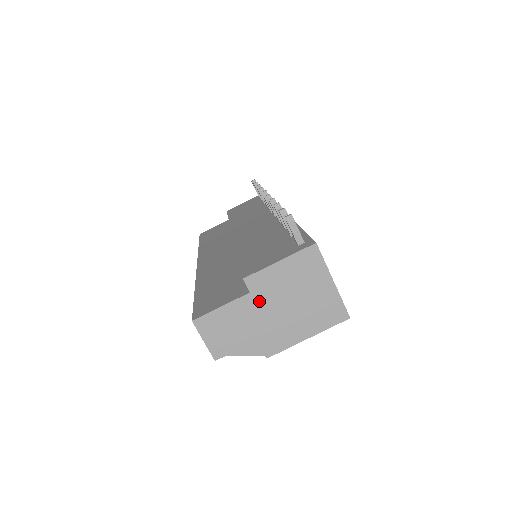
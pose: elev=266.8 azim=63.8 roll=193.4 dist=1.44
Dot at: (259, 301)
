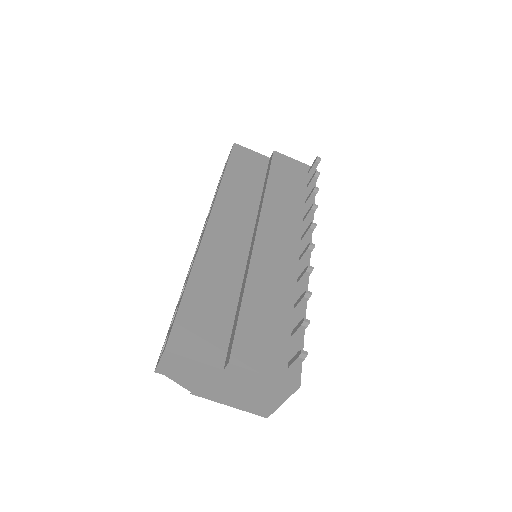
Dot at: (224, 376)
